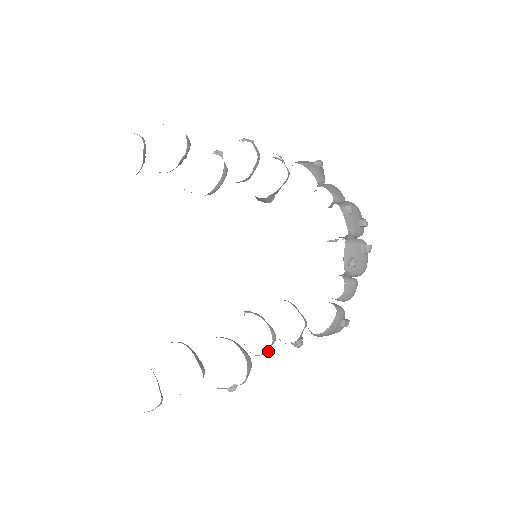
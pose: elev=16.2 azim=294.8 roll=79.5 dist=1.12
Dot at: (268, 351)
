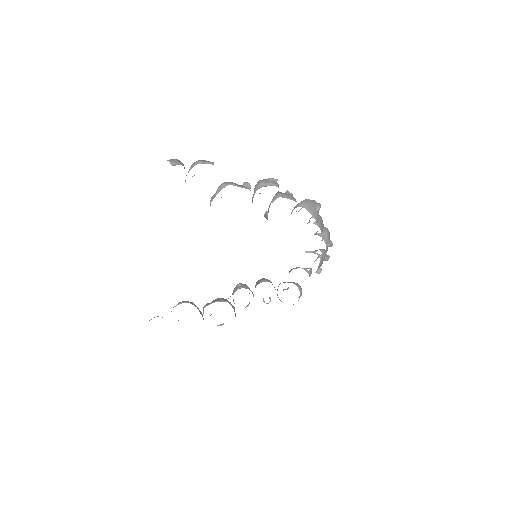
Dot at: occluded
